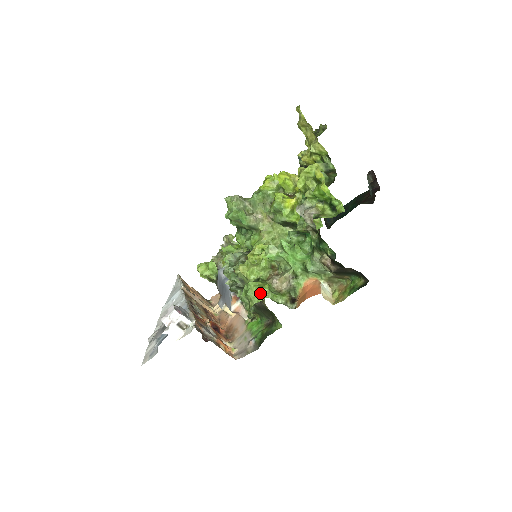
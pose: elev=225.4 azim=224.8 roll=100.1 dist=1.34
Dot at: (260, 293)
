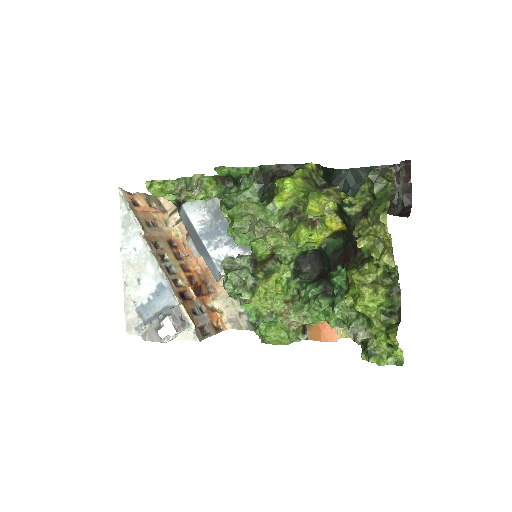
Dot at: (279, 342)
